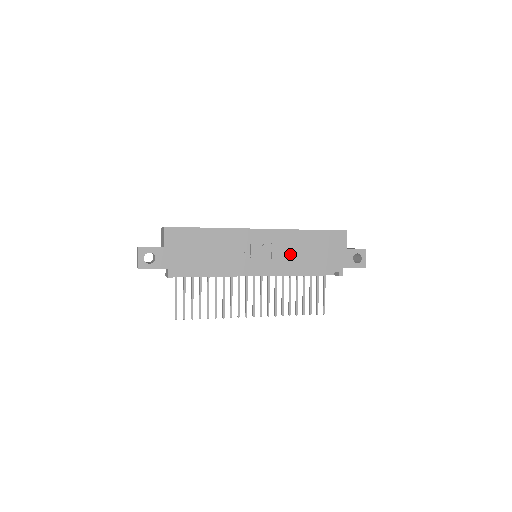
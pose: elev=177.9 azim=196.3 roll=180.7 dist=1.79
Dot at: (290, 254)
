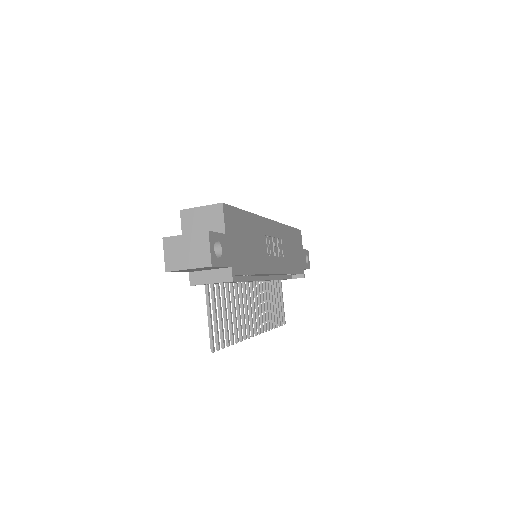
Dot at: (285, 252)
